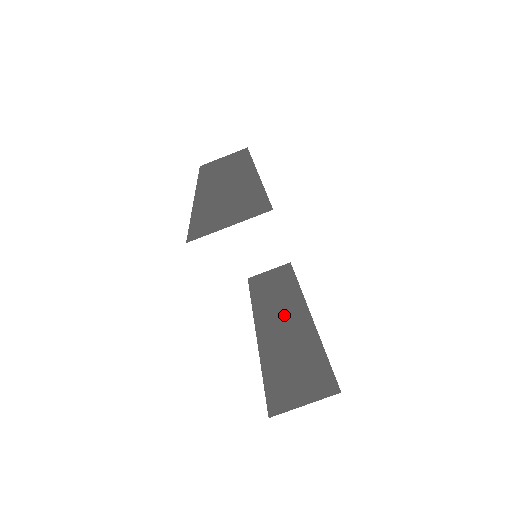
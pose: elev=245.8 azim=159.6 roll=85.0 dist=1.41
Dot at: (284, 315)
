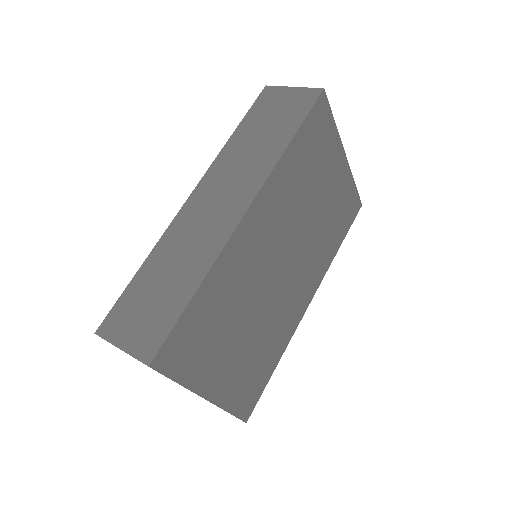
Dot at: occluded
